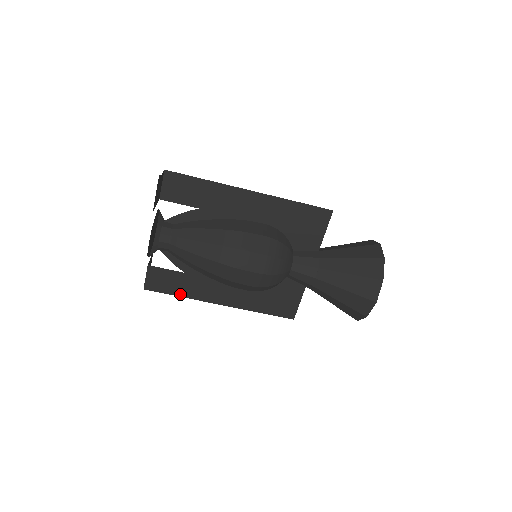
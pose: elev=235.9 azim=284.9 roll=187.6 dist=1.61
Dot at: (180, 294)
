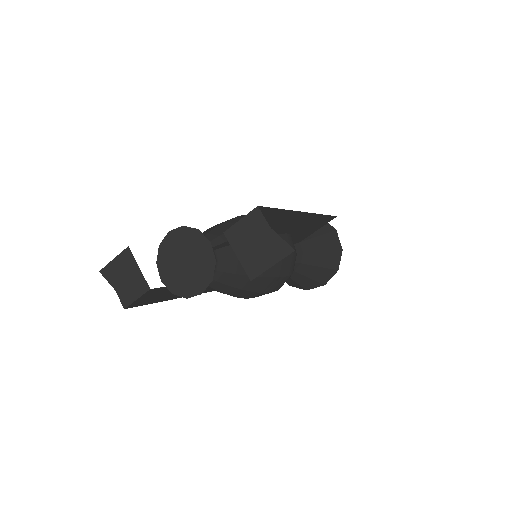
Dot at: (161, 300)
